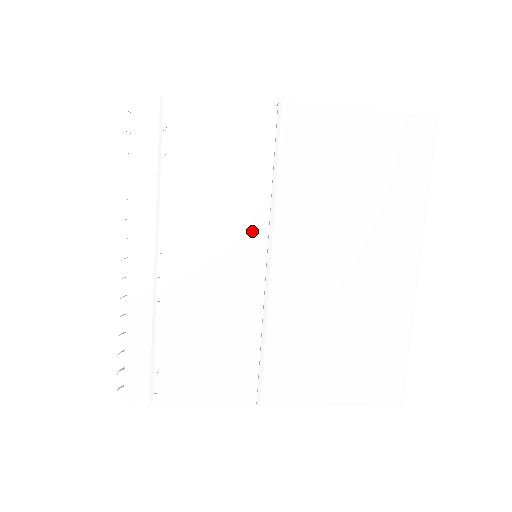
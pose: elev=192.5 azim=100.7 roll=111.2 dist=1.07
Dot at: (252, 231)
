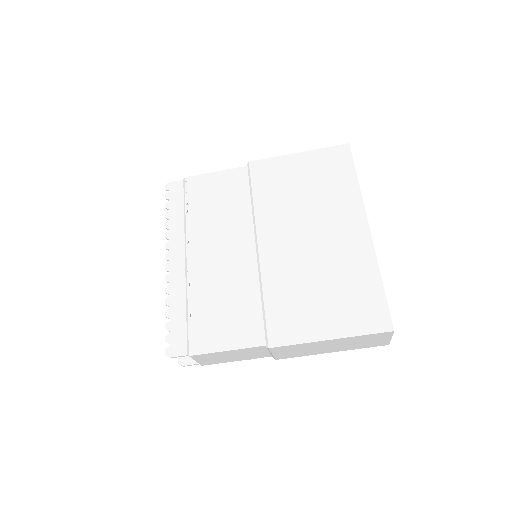
Dot at: (243, 231)
